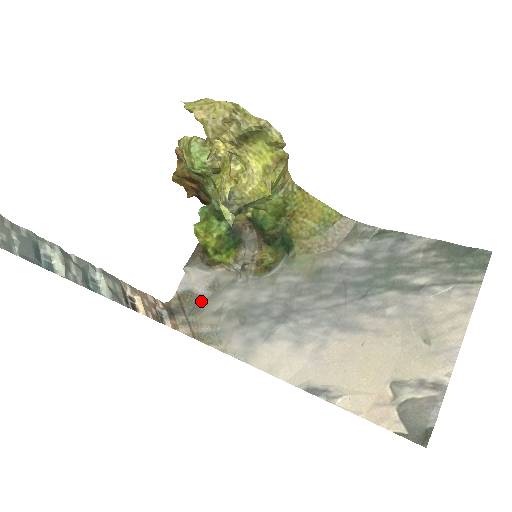
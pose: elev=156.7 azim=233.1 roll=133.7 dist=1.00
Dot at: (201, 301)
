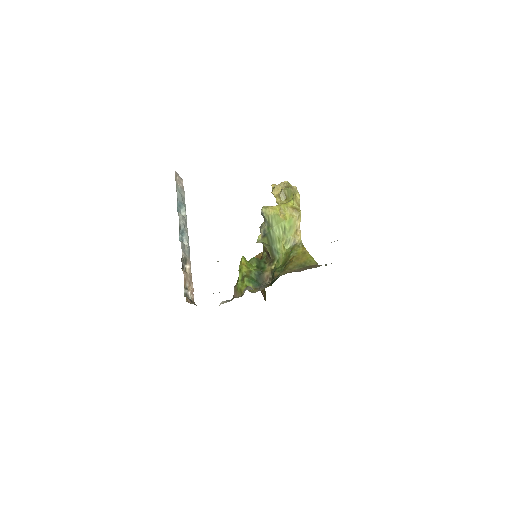
Dot at: occluded
